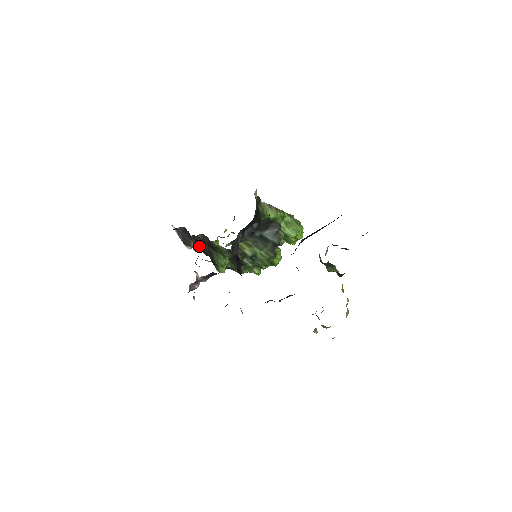
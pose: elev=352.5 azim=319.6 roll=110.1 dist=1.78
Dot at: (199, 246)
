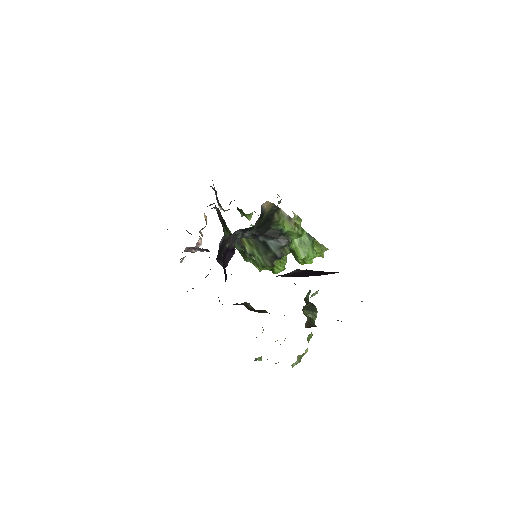
Dot at: (218, 215)
